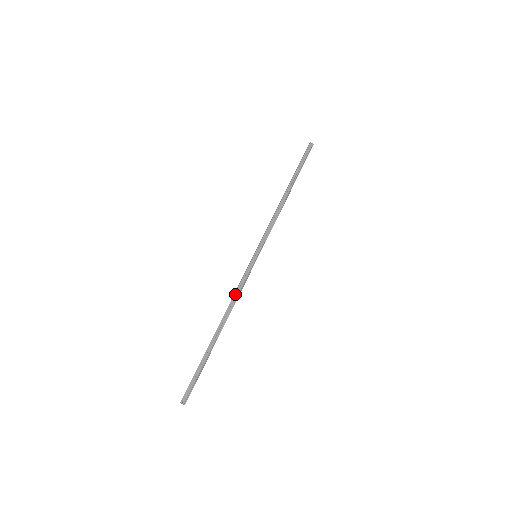
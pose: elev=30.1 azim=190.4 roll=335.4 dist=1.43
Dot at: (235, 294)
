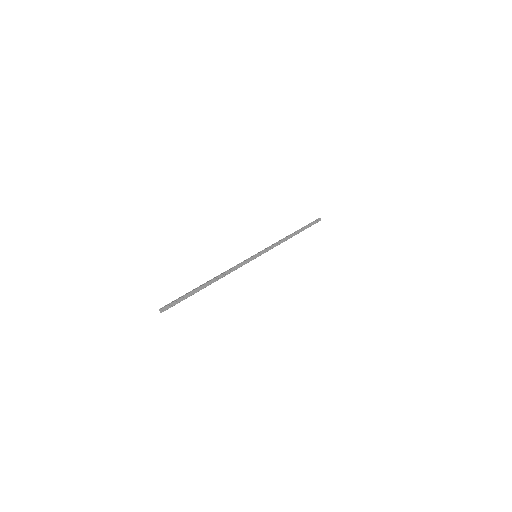
Dot at: (233, 269)
